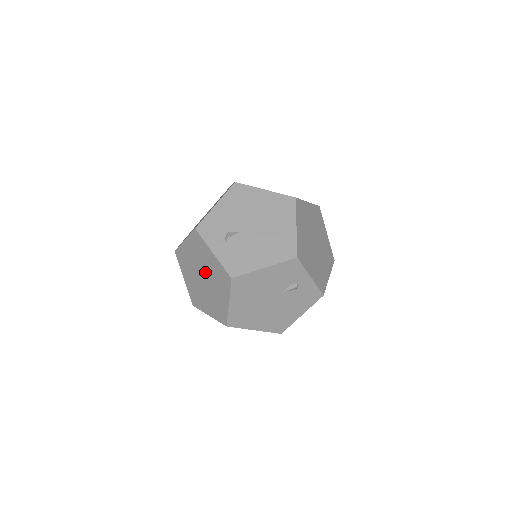
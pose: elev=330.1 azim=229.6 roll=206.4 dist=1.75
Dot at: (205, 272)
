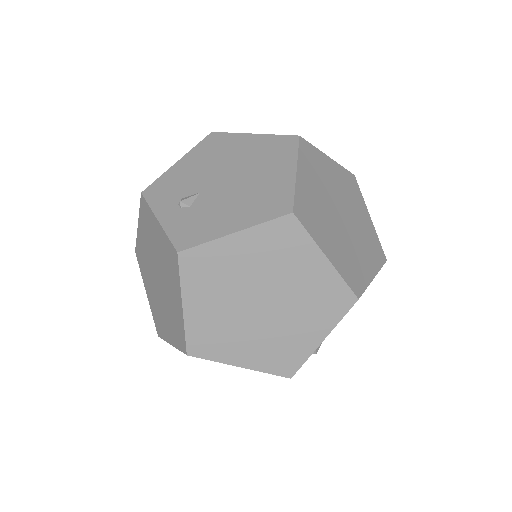
Dot at: occluded
